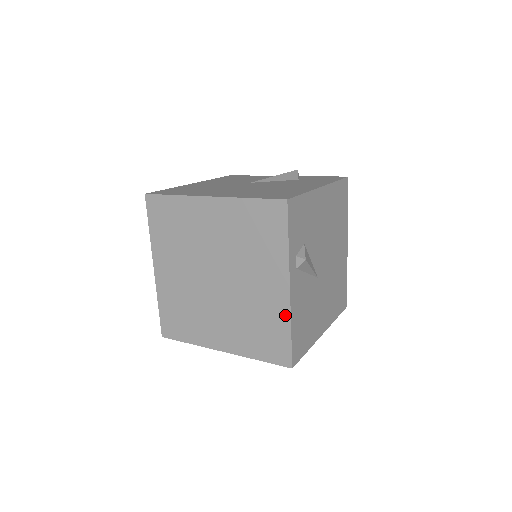
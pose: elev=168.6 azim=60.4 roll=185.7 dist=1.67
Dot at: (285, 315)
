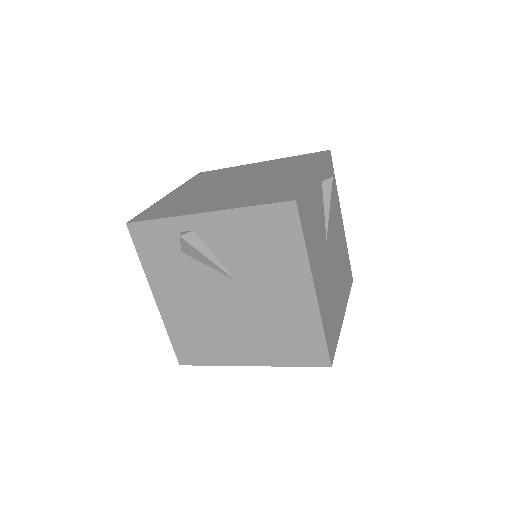
Dot at: (304, 180)
